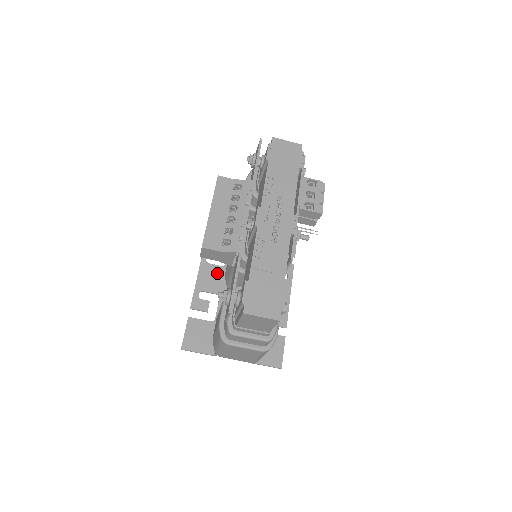
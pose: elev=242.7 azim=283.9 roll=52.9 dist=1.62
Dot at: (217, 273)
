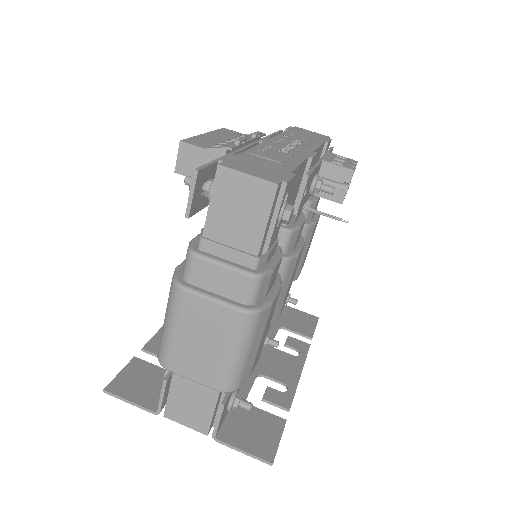
Dot at: occluded
